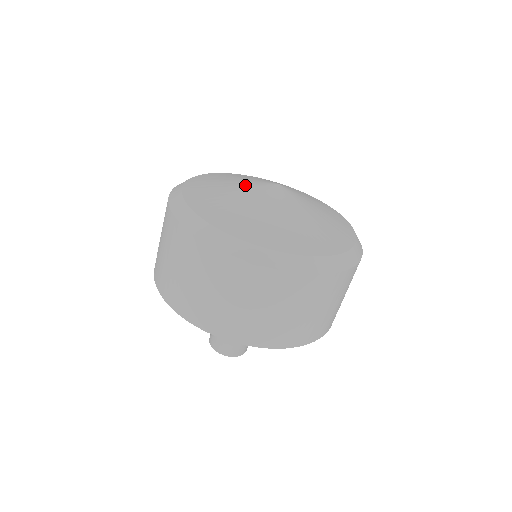
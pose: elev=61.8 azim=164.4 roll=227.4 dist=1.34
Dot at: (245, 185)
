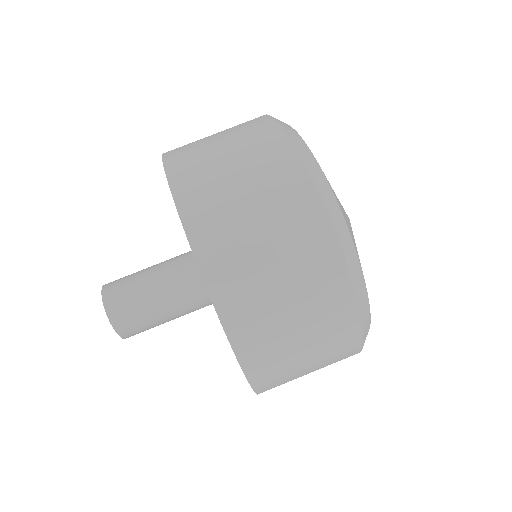
Dot at: occluded
